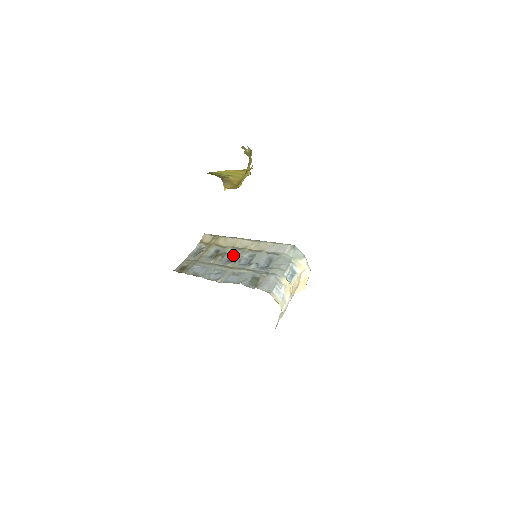
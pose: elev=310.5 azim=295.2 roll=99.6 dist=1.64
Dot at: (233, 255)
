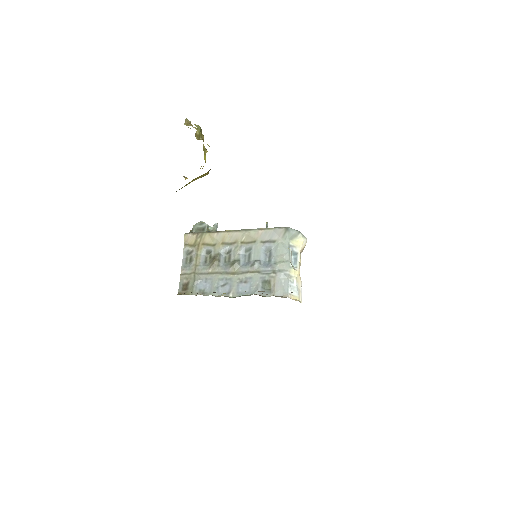
Dot at: (227, 253)
